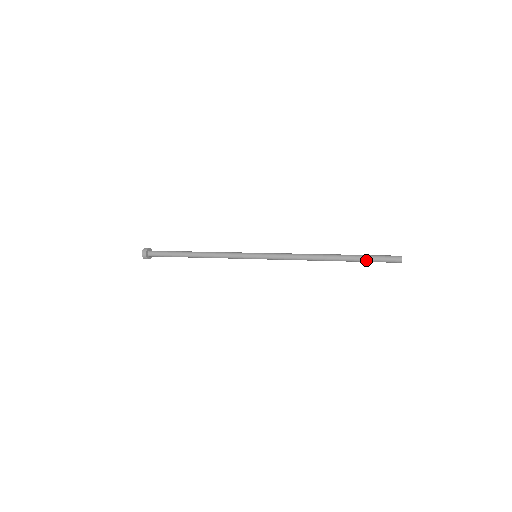
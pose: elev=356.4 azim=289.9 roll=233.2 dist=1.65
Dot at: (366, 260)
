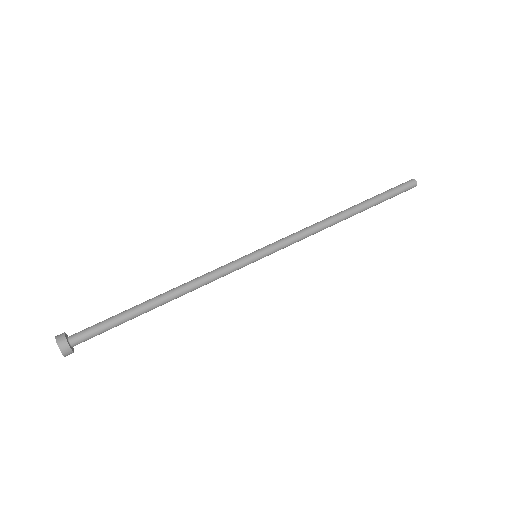
Dot at: (383, 201)
